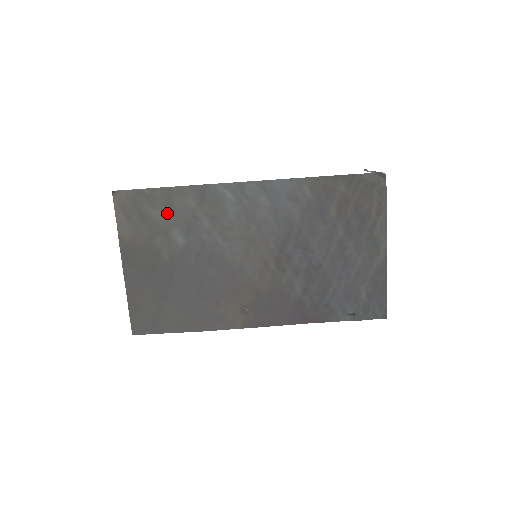
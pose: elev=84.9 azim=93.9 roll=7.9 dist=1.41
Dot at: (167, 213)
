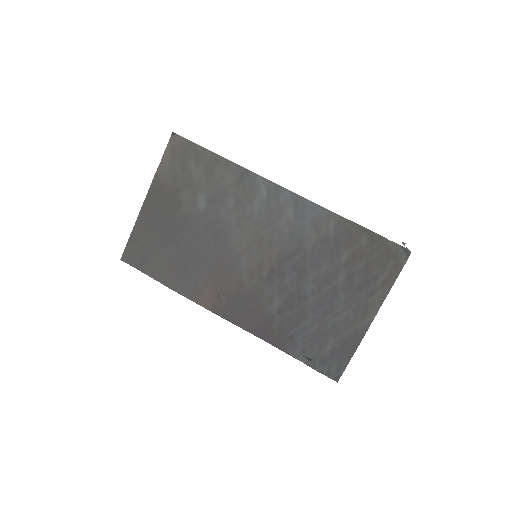
Dot at: (205, 176)
